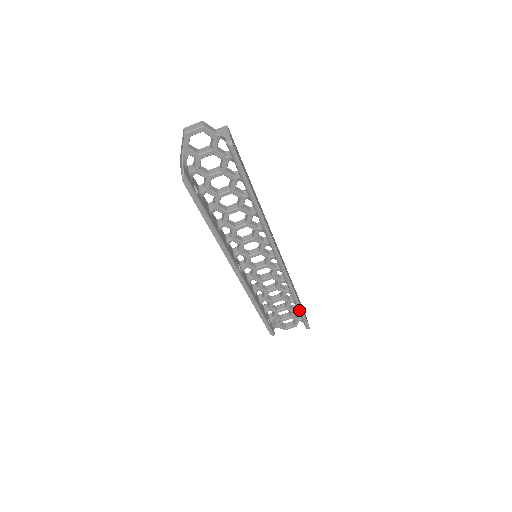
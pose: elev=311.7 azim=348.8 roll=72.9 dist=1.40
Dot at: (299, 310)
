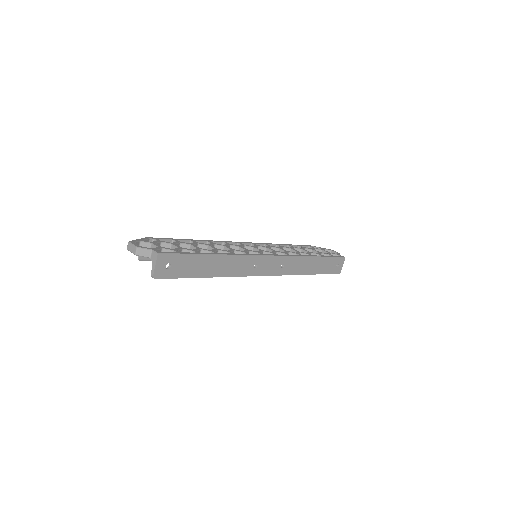
Dot at: (318, 273)
